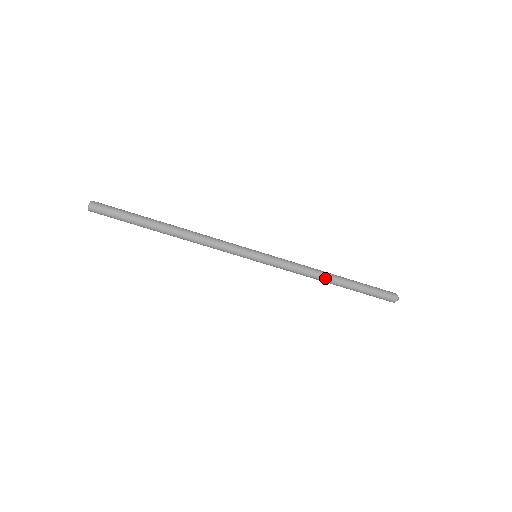
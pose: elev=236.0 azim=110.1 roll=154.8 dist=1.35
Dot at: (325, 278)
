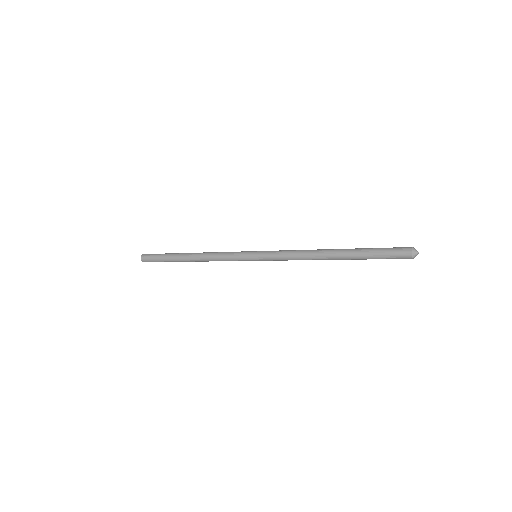
Dot at: (320, 256)
